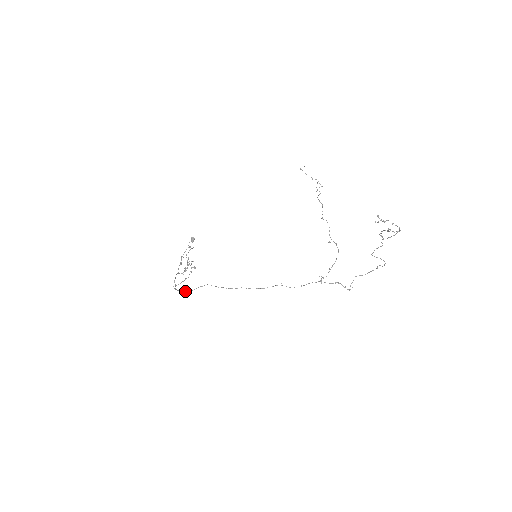
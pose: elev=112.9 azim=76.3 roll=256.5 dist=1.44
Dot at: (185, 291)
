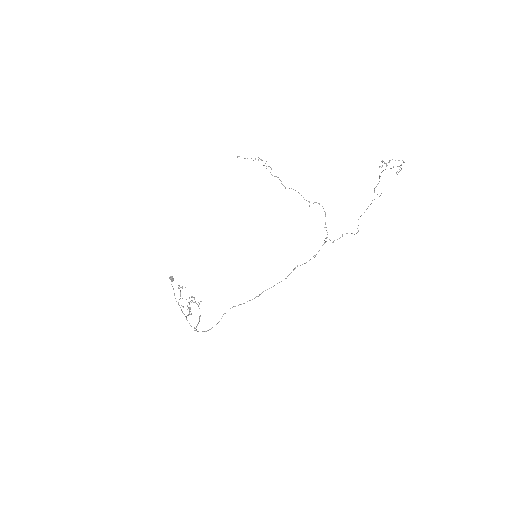
Dot at: occluded
